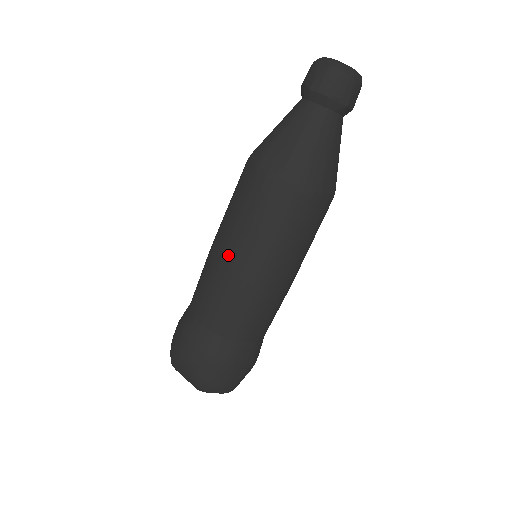
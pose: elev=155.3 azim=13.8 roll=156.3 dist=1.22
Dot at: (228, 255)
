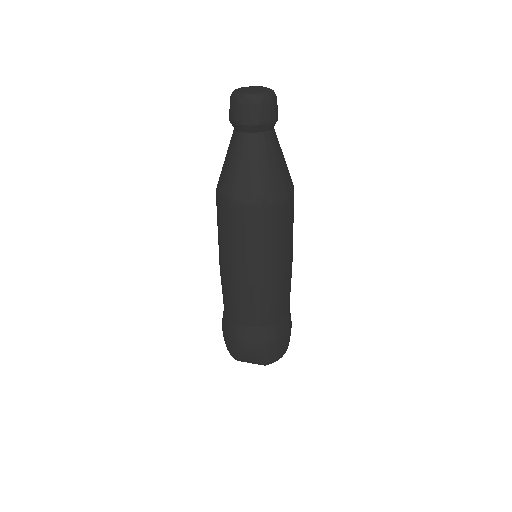
Dot at: (243, 274)
